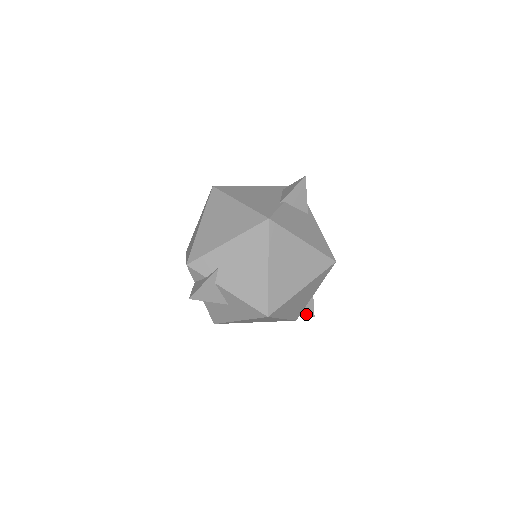
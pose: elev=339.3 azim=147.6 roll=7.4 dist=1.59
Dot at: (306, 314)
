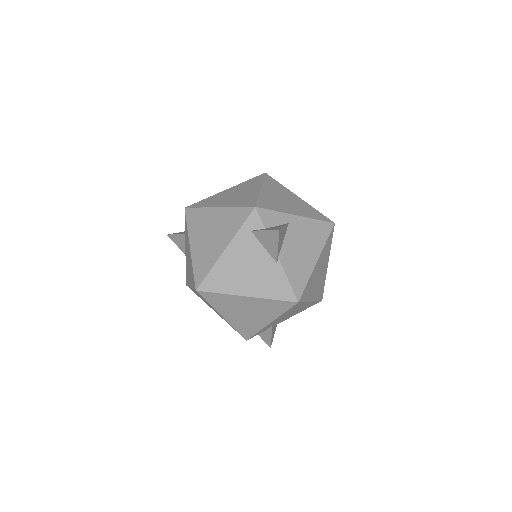
Dot at: occluded
